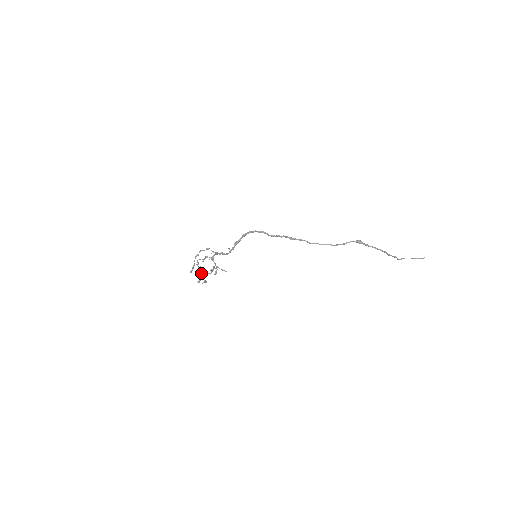
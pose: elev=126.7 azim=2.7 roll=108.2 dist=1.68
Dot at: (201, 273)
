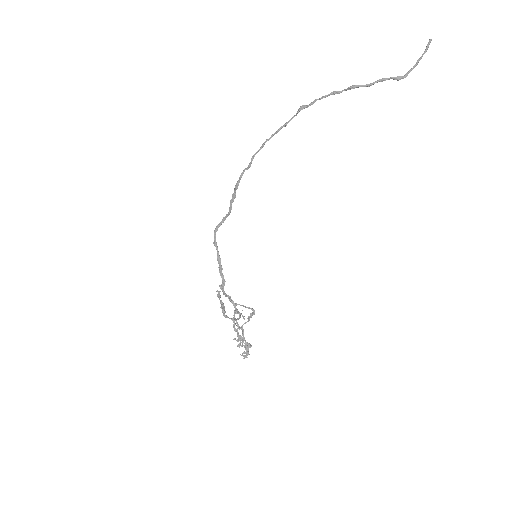
Dot at: (238, 339)
